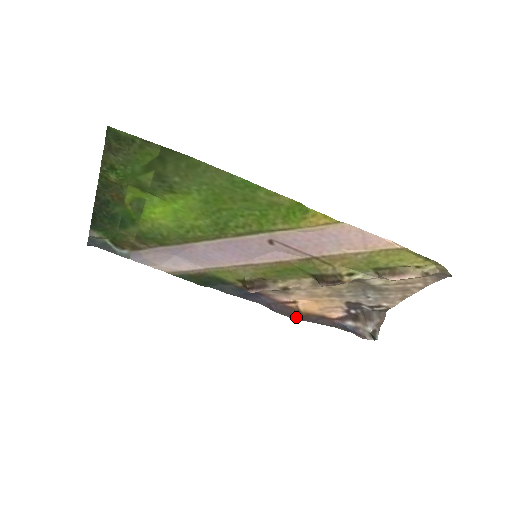
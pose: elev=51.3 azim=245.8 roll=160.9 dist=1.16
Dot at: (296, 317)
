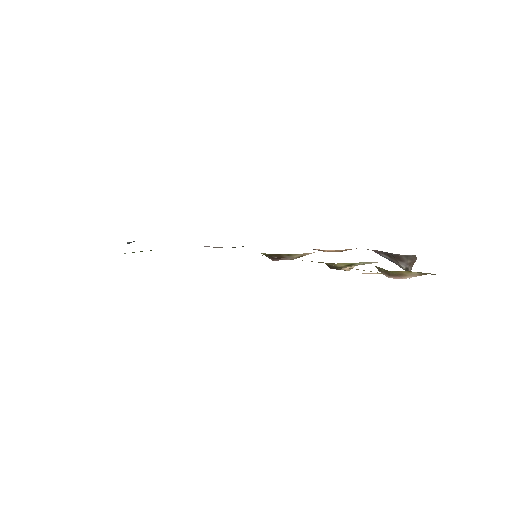
Dot at: occluded
